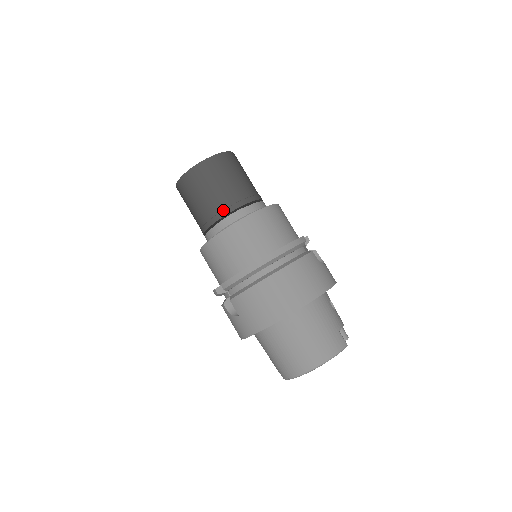
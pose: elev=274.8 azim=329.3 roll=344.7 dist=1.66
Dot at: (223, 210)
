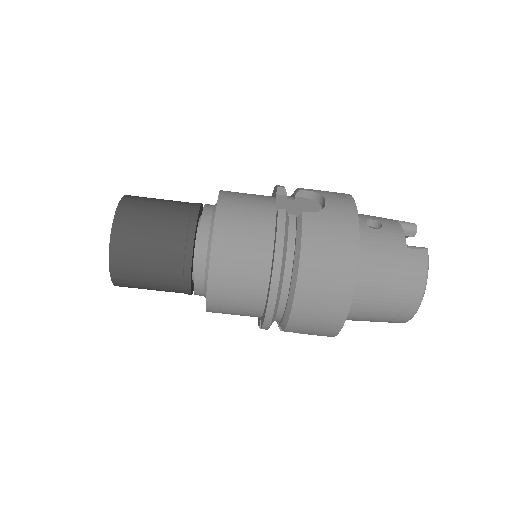
Dot at: (183, 274)
